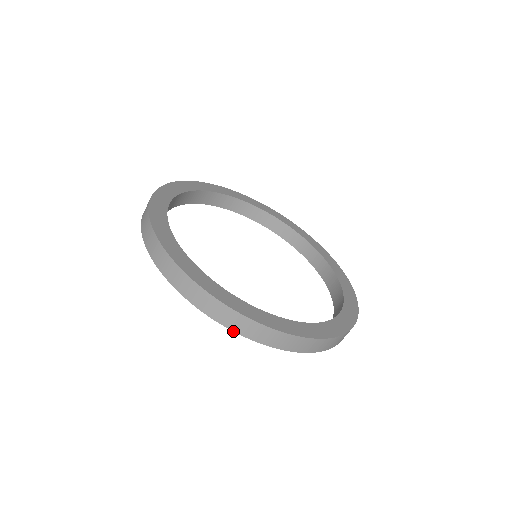
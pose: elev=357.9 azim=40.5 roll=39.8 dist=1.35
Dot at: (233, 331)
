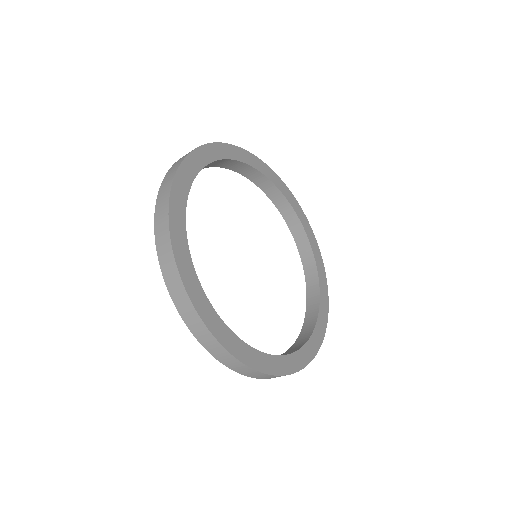
Dot at: (195, 337)
